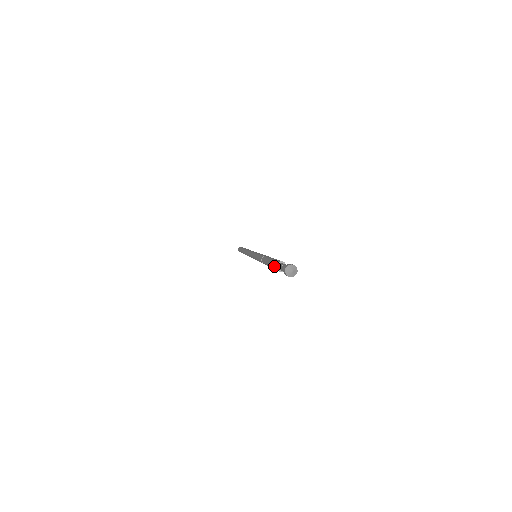
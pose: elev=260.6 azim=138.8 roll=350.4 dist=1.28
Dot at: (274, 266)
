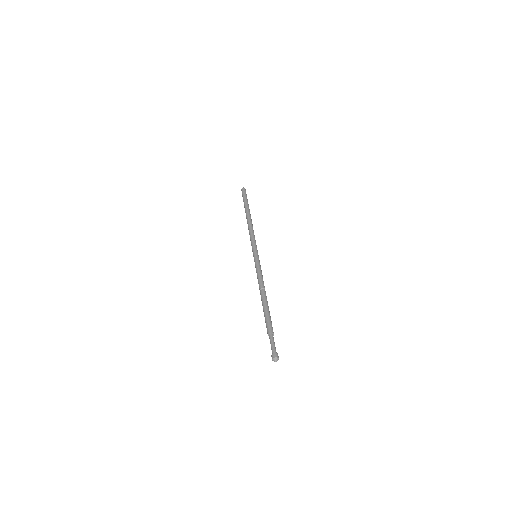
Dot at: (267, 330)
